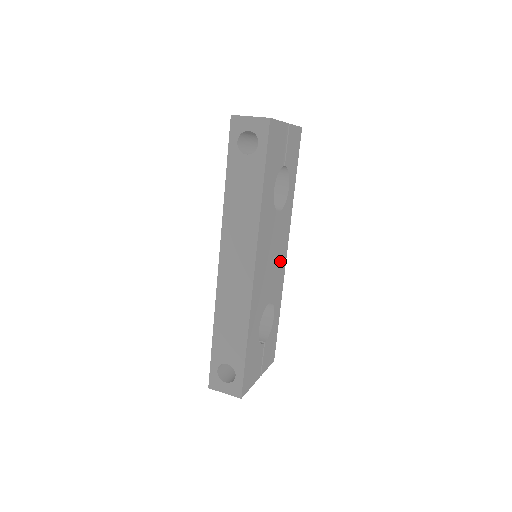
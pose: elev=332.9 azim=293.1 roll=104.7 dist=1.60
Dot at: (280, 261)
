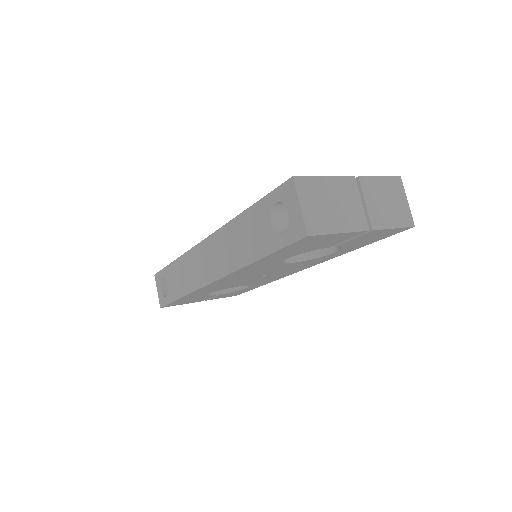
Dot at: (280, 274)
